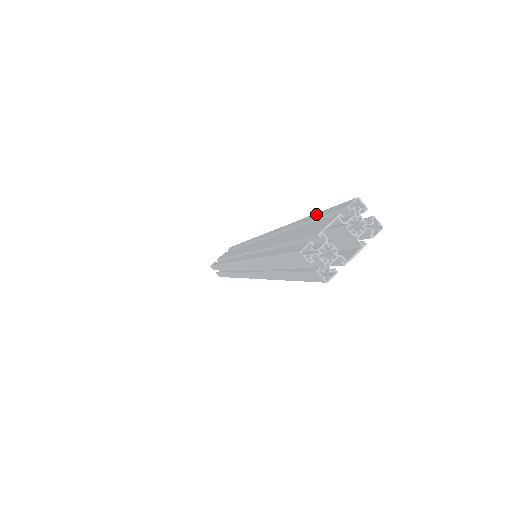
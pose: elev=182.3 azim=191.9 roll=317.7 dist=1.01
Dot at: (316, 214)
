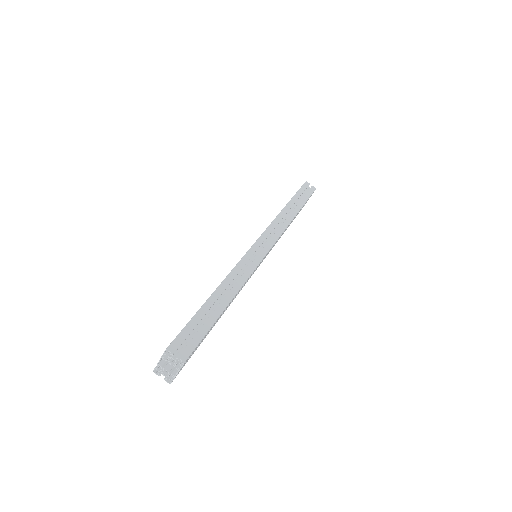
Dot at: (196, 313)
